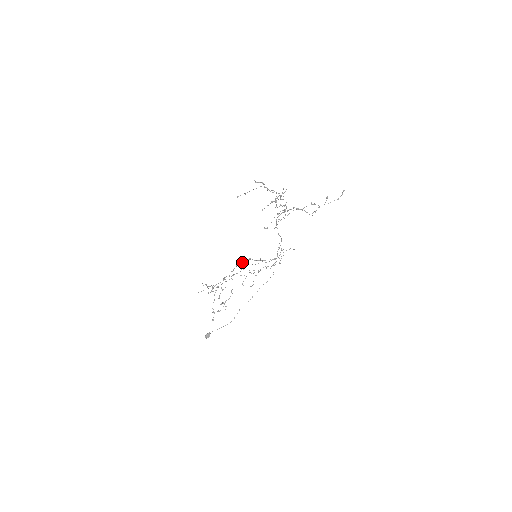
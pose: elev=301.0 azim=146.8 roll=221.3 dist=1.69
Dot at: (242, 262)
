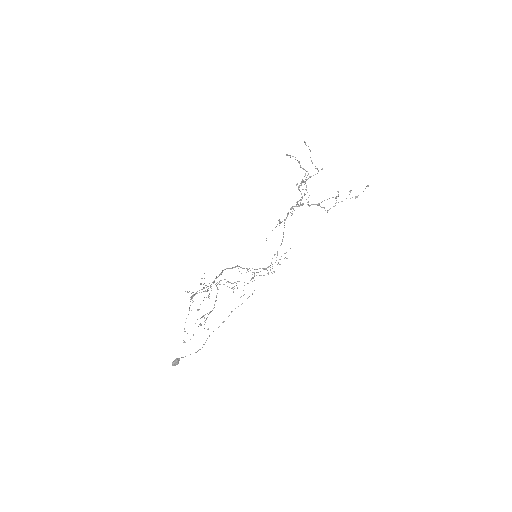
Dot at: (229, 268)
